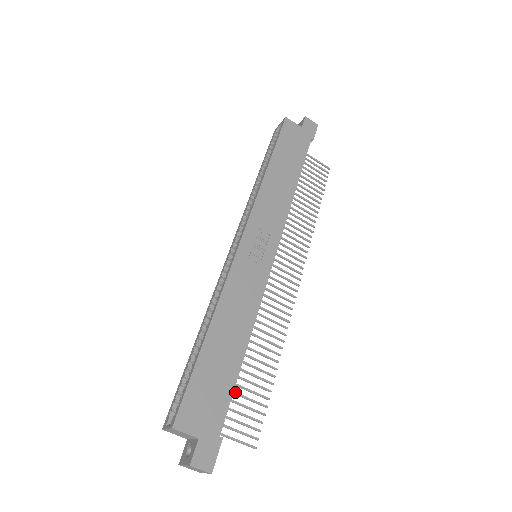
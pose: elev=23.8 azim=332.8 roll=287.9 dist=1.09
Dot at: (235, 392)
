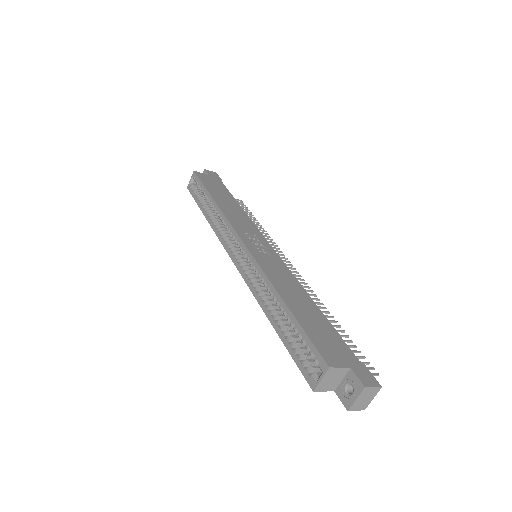
Dot at: occluded
